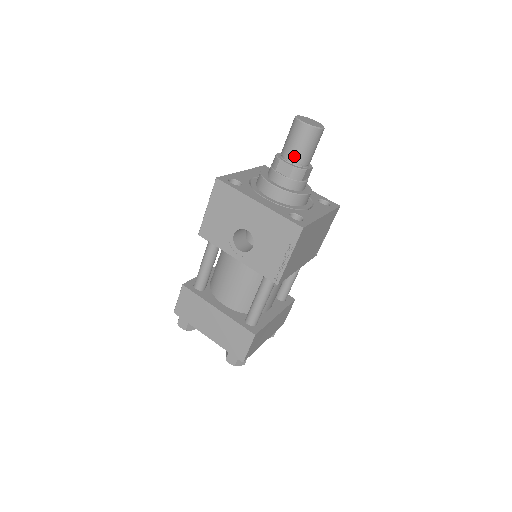
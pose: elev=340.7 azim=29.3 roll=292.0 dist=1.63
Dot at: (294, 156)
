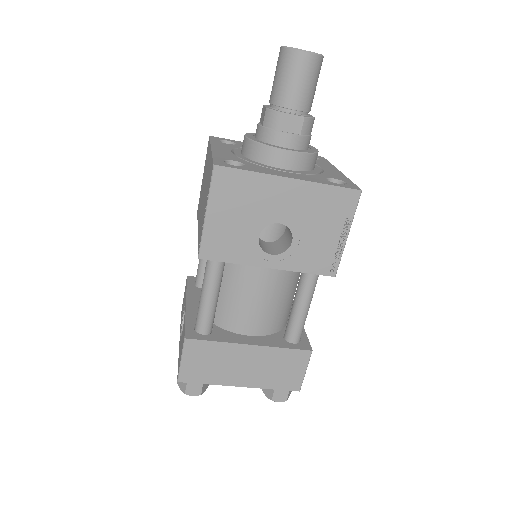
Dot at: (300, 103)
